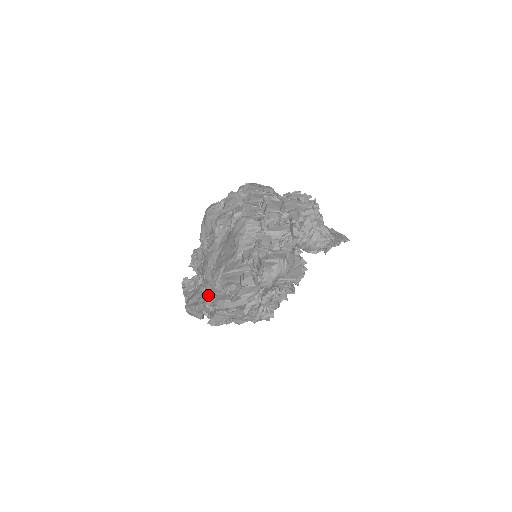
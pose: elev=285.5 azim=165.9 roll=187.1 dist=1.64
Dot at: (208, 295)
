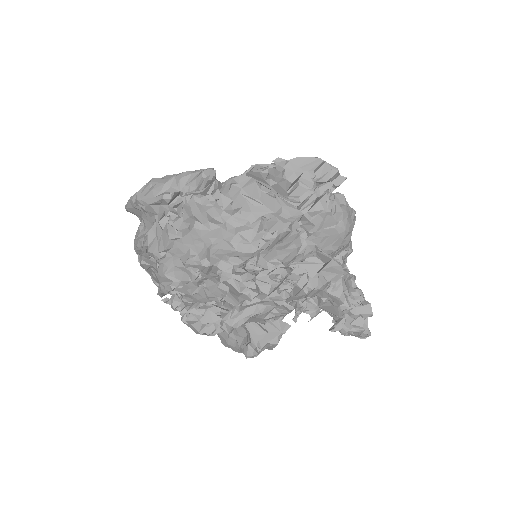
Dot at: occluded
